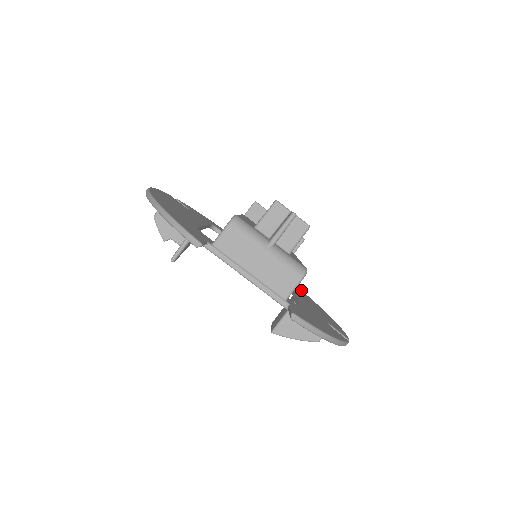
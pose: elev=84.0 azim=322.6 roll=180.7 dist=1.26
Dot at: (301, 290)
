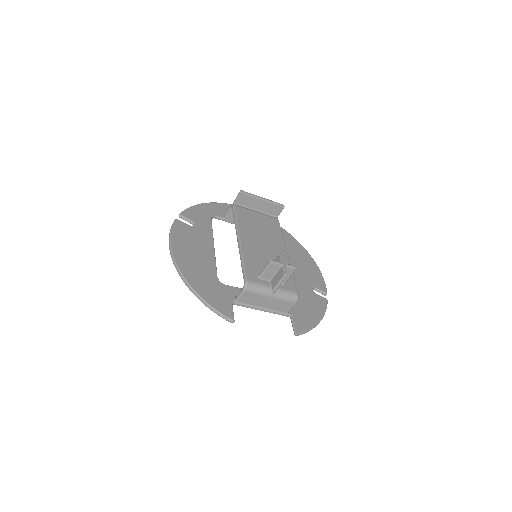
Dot at: (286, 232)
